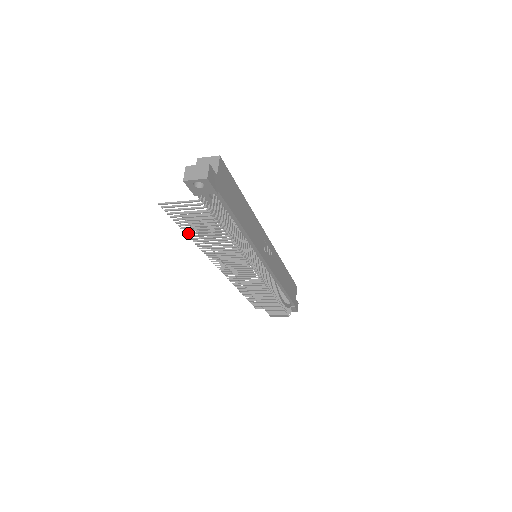
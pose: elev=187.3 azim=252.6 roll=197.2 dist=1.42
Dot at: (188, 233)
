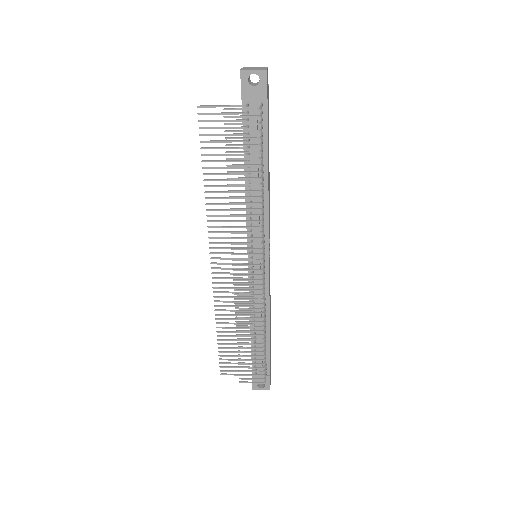
Dot at: (206, 173)
